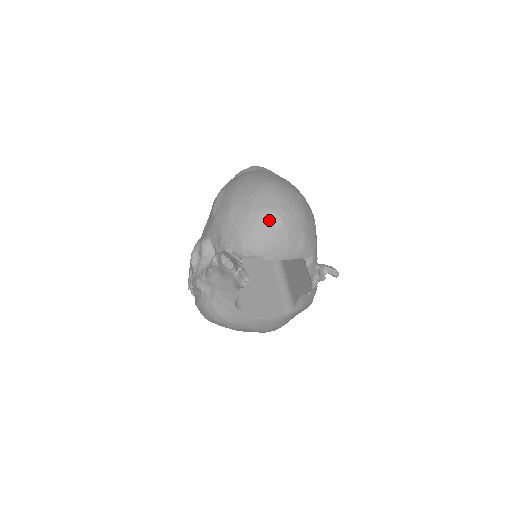
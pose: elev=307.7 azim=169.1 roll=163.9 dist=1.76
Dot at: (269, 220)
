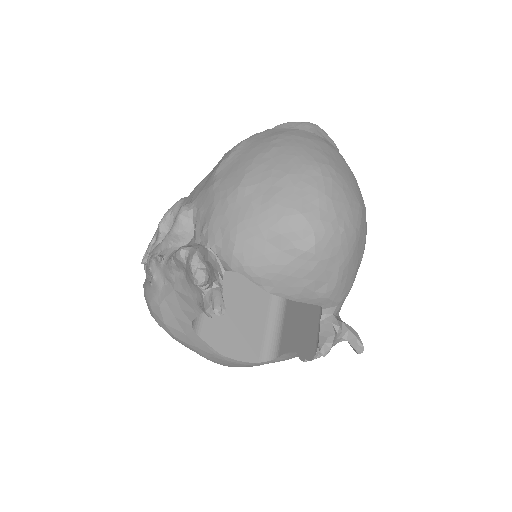
Dot at: (294, 233)
